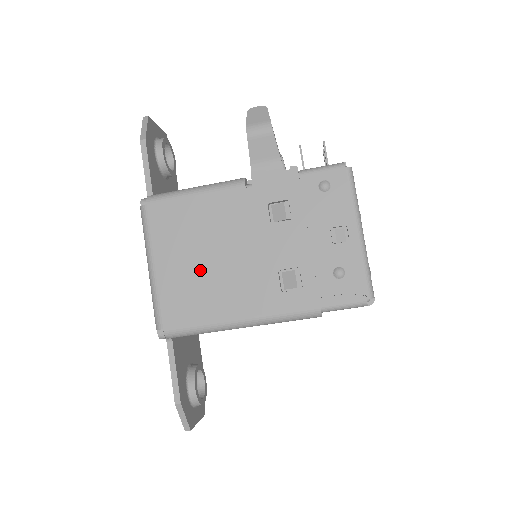
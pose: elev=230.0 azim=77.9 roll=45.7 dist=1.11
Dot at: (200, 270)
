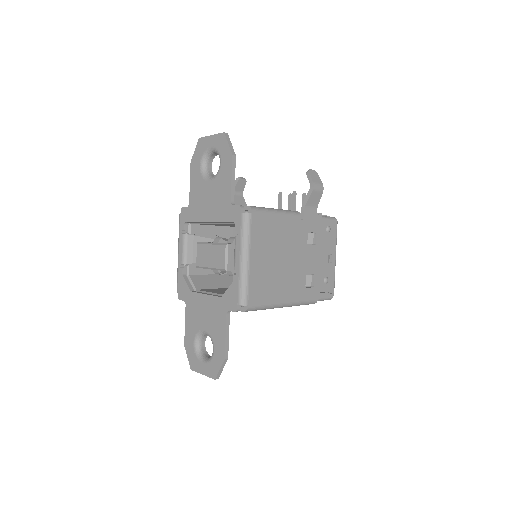
Dot at: (273, 267)
